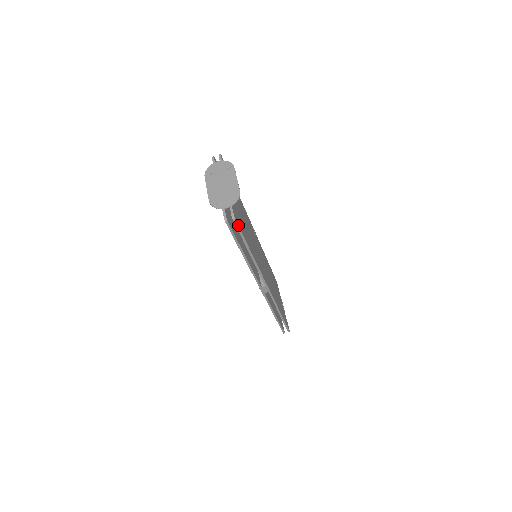
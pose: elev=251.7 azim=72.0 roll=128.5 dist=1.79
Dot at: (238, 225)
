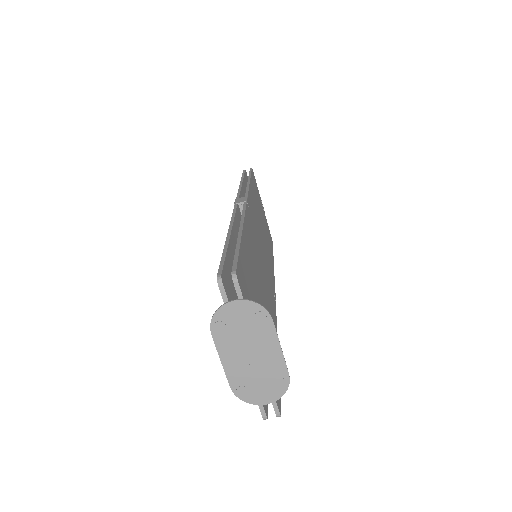
Dot at: (280, 400)
